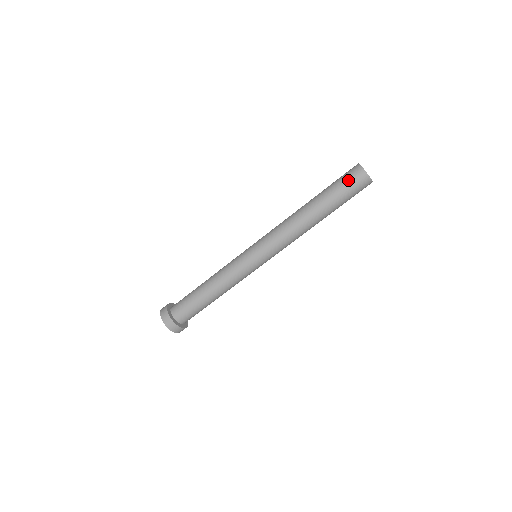
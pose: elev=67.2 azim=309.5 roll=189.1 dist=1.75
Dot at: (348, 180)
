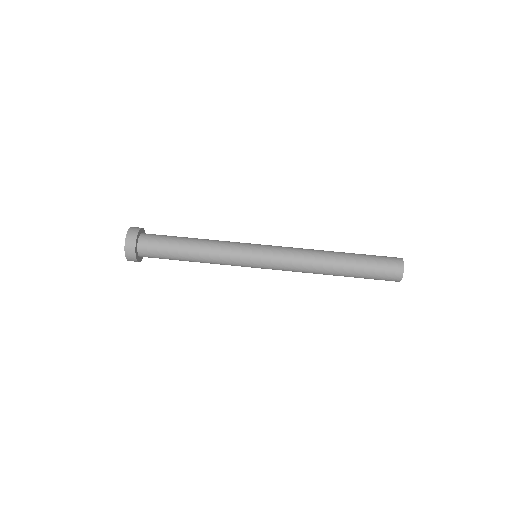
Dot at: (385, 260)
